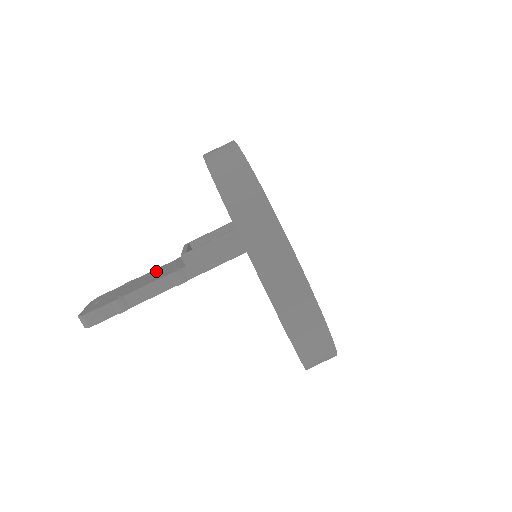
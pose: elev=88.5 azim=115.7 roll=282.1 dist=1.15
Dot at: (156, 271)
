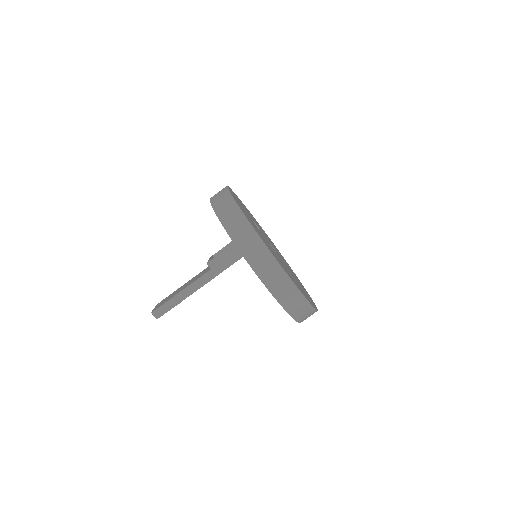
Dot at: (195, 277)
